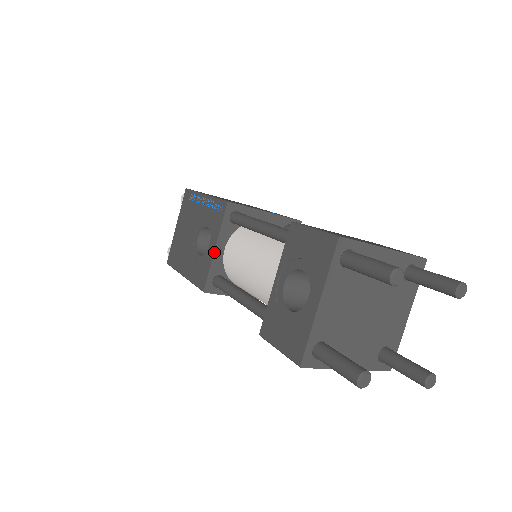
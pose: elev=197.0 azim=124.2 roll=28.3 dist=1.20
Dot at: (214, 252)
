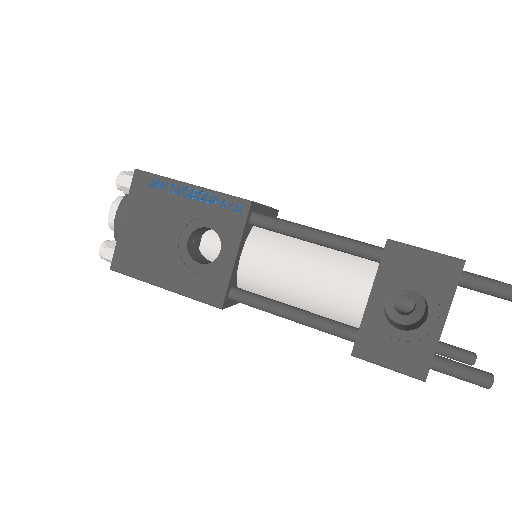
Dot at: (235, 261)
